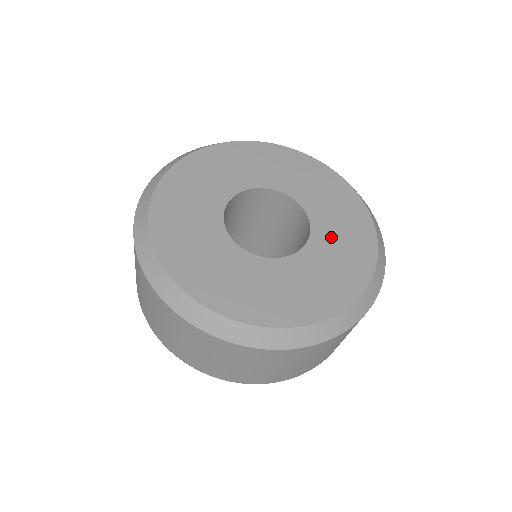
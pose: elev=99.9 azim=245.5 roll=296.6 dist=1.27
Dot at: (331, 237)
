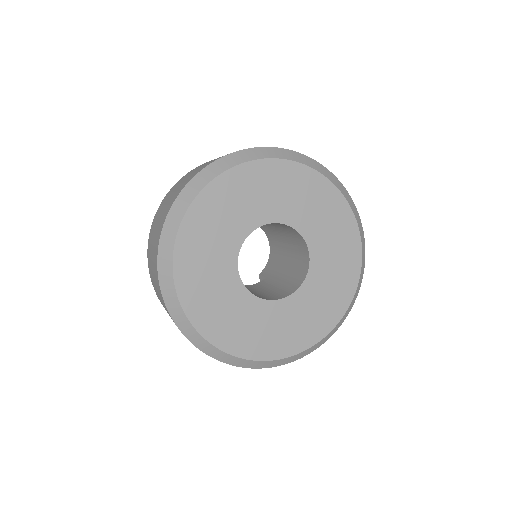
Dot at: (293, 313)
